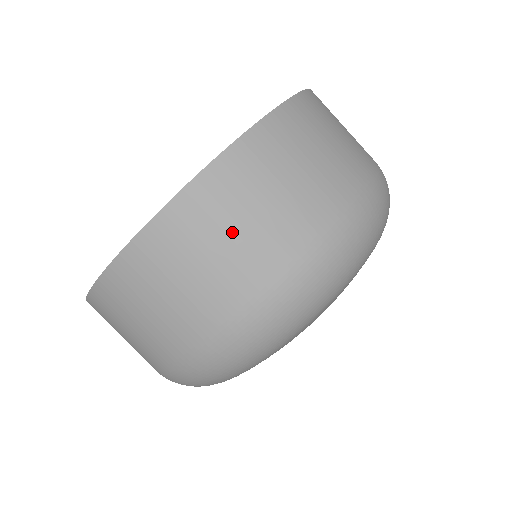
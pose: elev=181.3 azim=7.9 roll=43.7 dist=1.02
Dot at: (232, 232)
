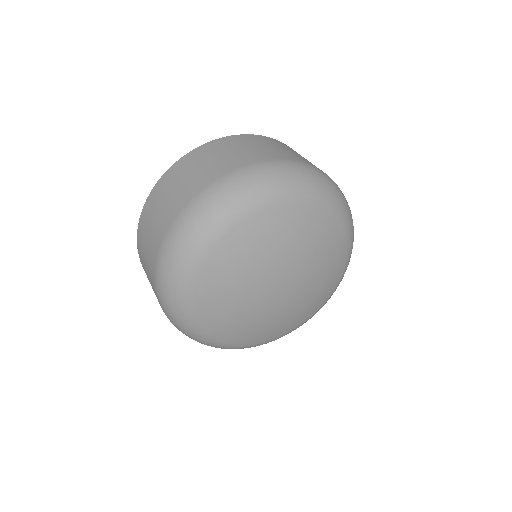
Dot at: (216, 157)
